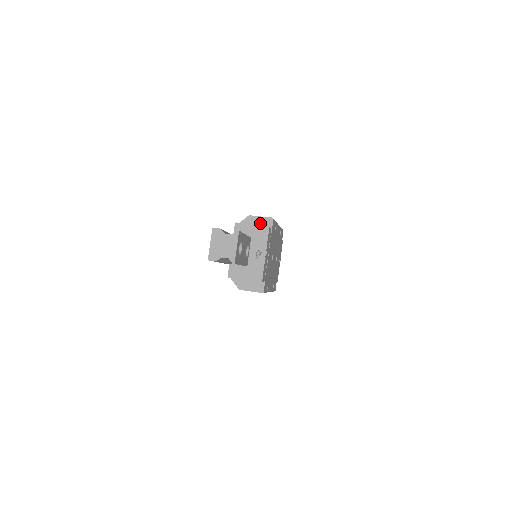
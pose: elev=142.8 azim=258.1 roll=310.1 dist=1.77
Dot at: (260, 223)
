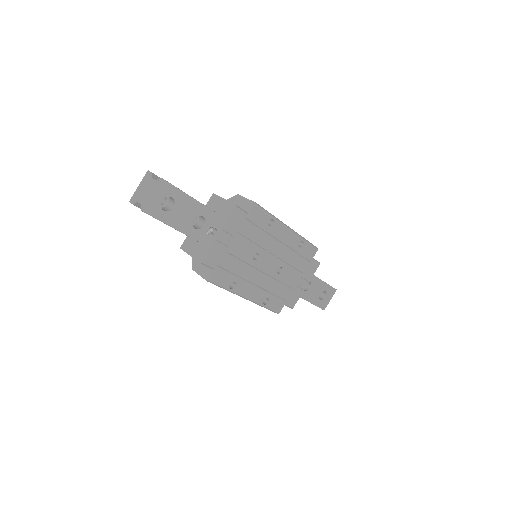
Dot at: (242, 205)
